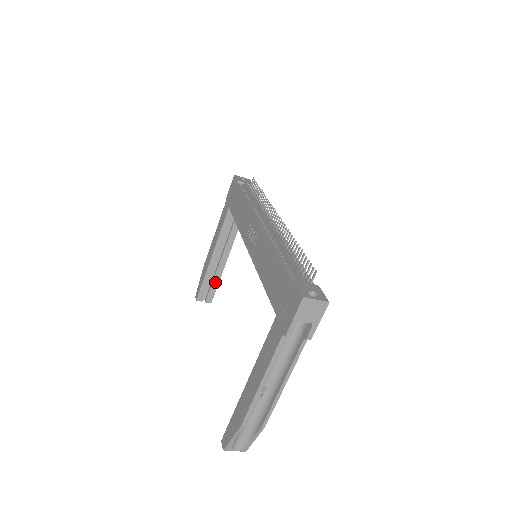
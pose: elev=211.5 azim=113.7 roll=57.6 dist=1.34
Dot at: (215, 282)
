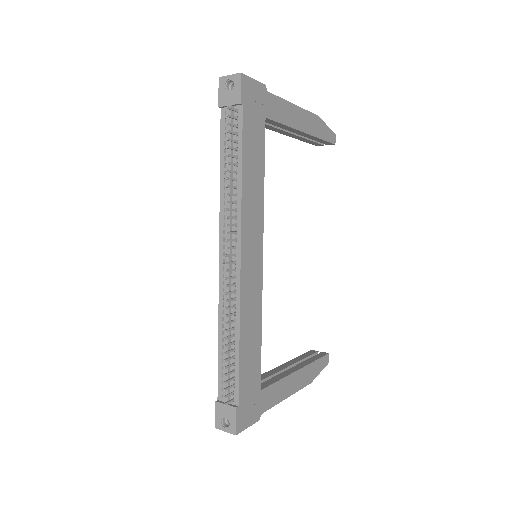
Dot at: (317, 140)
